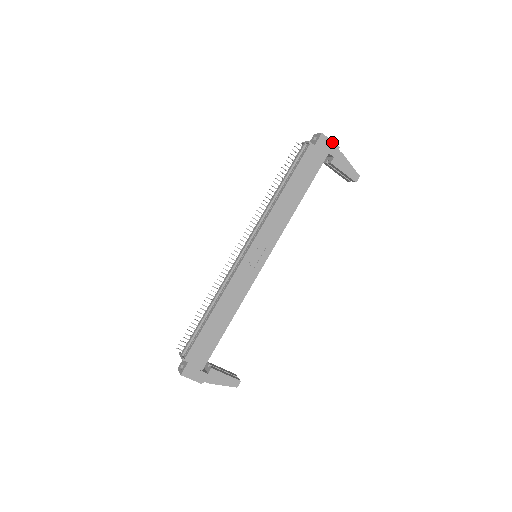
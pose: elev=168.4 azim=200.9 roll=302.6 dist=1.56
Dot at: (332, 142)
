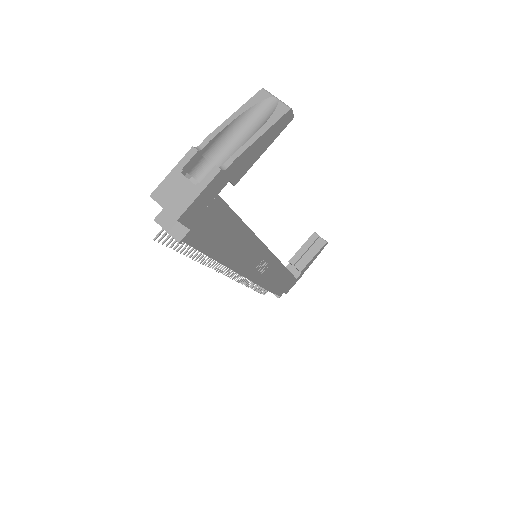
Dot at: (203, 191)
